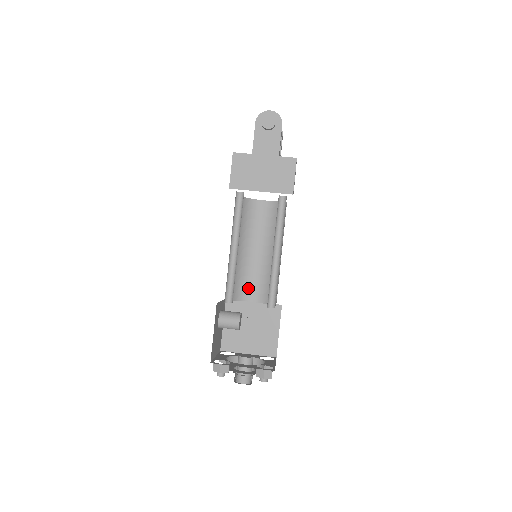
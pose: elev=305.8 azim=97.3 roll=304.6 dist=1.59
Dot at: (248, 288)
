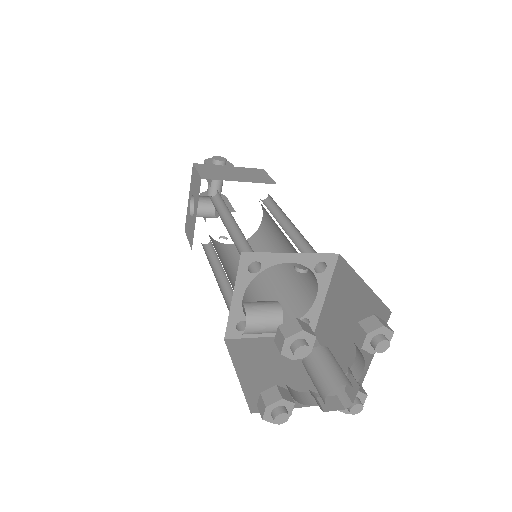
Dot at: occluded
